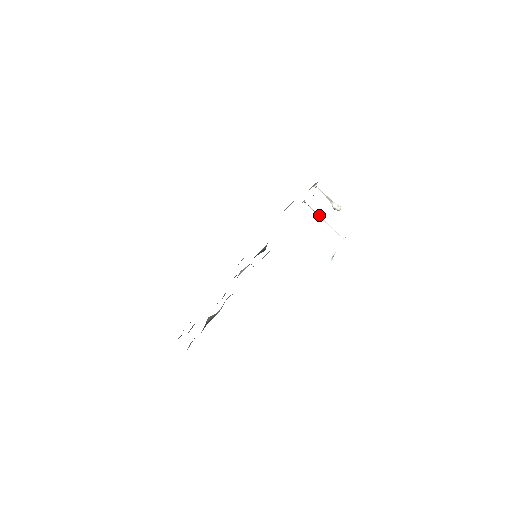
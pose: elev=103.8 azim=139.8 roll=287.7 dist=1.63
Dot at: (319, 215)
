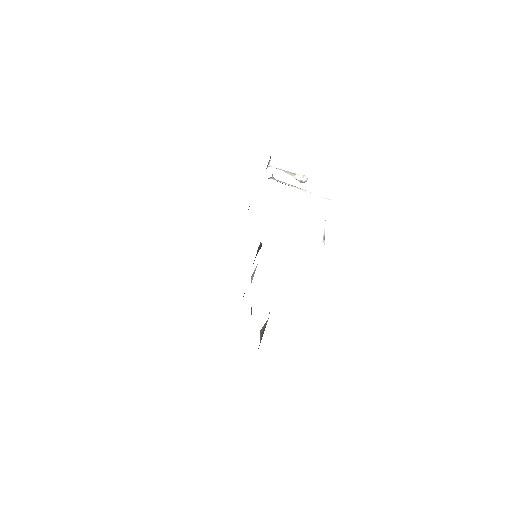
Dot at: (294, 186)
